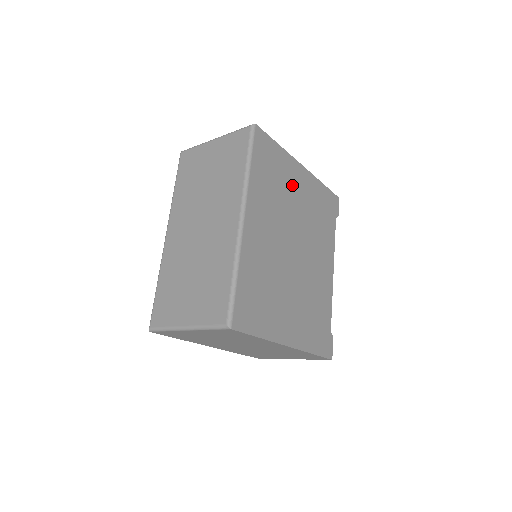
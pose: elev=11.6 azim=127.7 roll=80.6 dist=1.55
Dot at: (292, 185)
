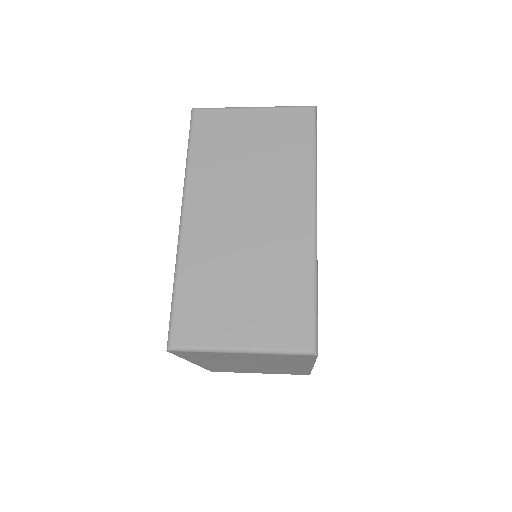
Dot at: occluded
